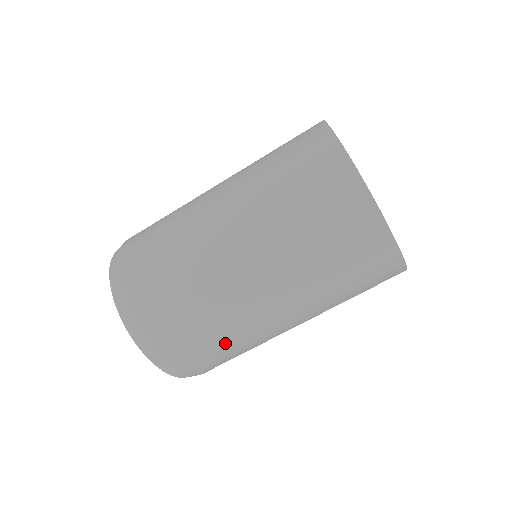
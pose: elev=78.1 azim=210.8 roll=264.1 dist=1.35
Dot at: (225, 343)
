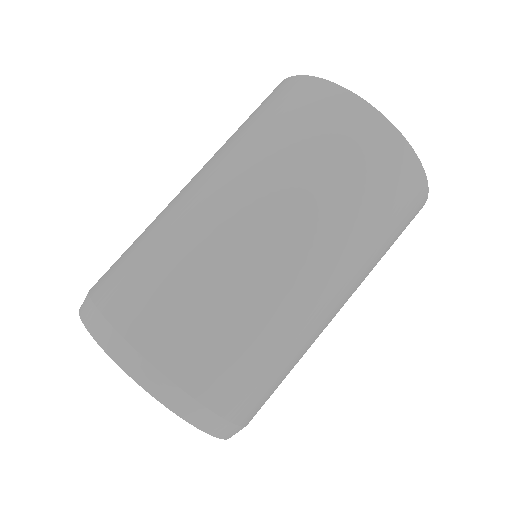
Dot at: (261, 343)
